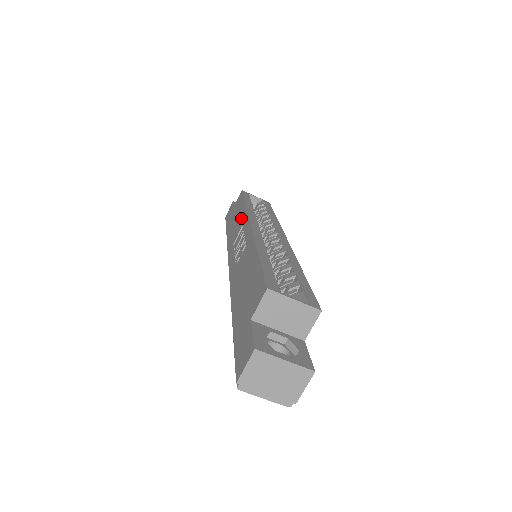
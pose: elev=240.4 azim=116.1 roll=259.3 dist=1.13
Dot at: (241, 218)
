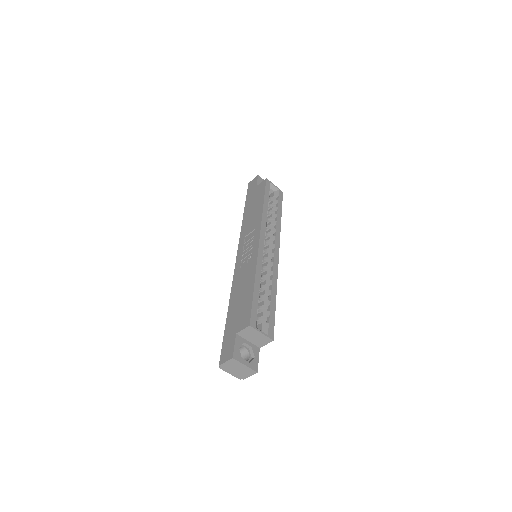
Dot at: (256, 218)
